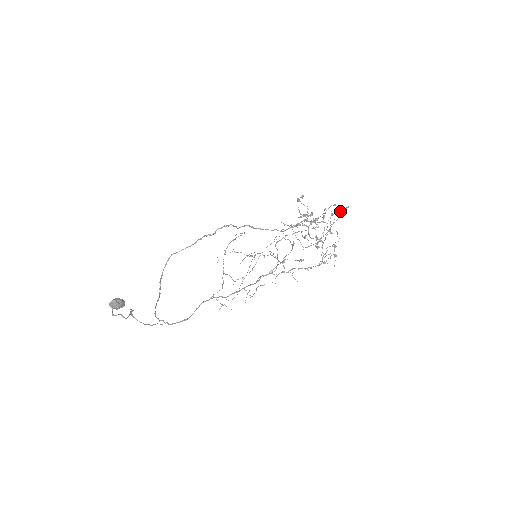
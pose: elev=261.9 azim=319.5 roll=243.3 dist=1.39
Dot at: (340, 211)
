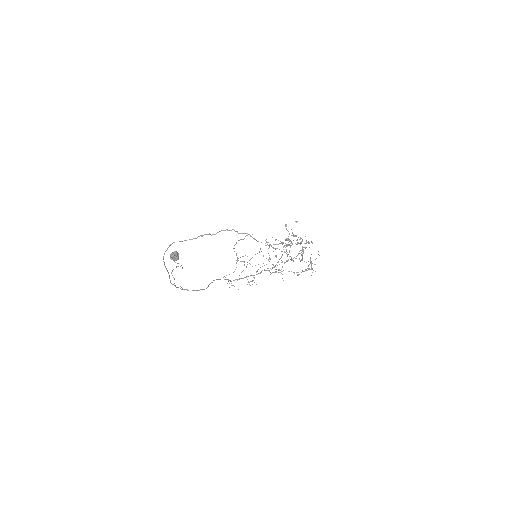
Dot at: (309, 242)
